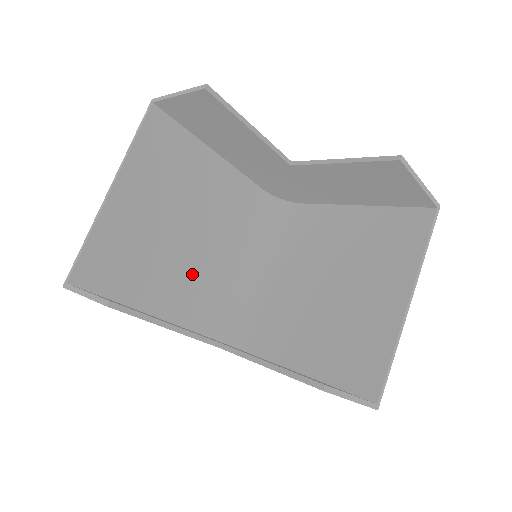
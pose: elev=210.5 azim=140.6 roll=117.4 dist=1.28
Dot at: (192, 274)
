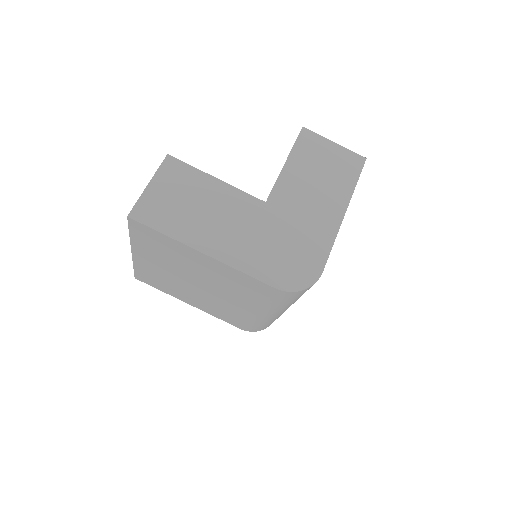
Dot at: occluded
